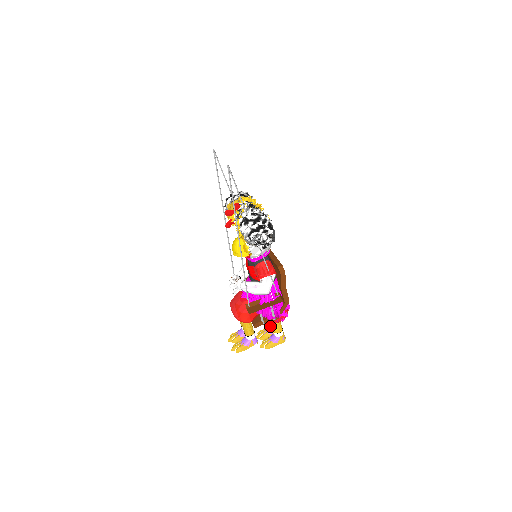
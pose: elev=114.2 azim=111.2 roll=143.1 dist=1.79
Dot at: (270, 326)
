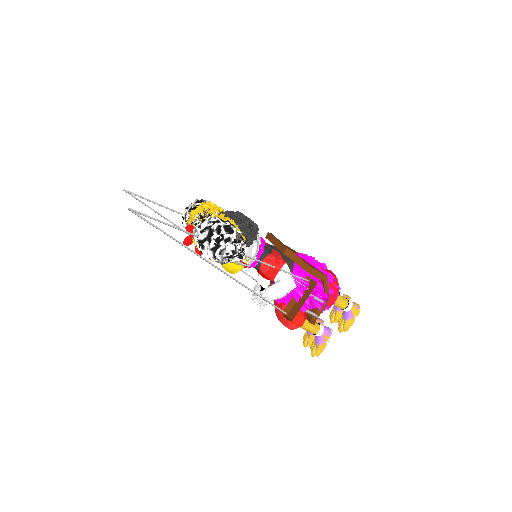
Dot at: occluded
